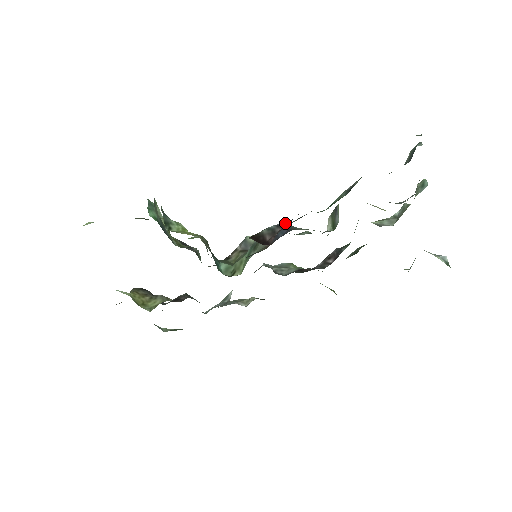
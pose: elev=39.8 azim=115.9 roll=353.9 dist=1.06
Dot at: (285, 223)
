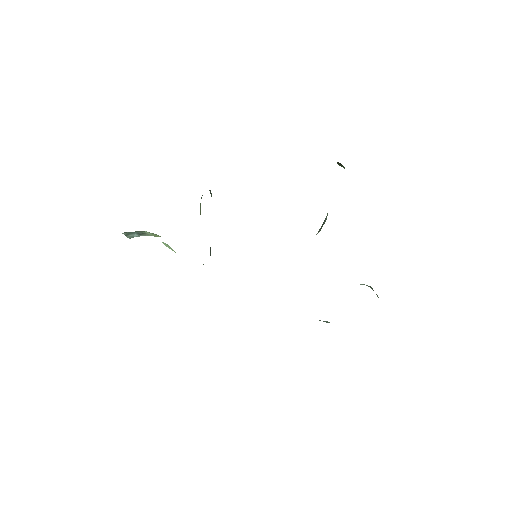
Dot at: occluded
